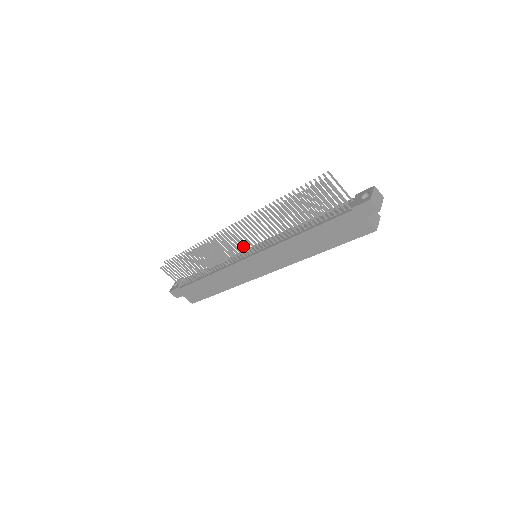
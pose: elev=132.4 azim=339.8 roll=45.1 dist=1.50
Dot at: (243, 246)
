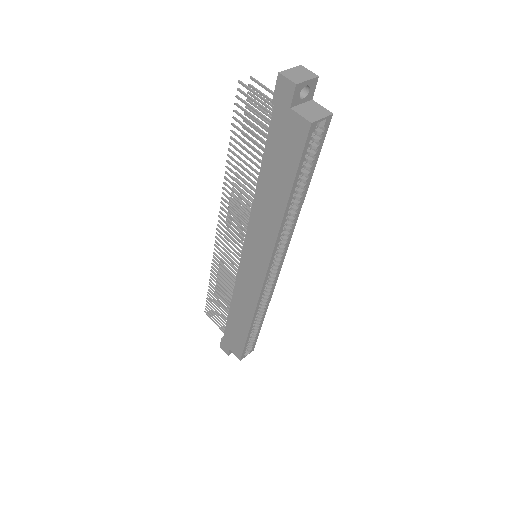
Dot at: (235, 241)
